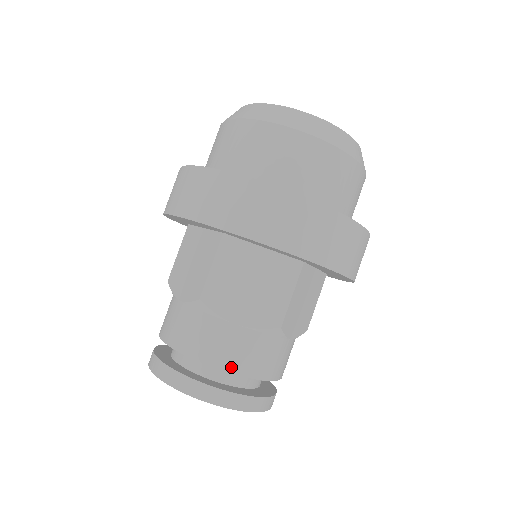
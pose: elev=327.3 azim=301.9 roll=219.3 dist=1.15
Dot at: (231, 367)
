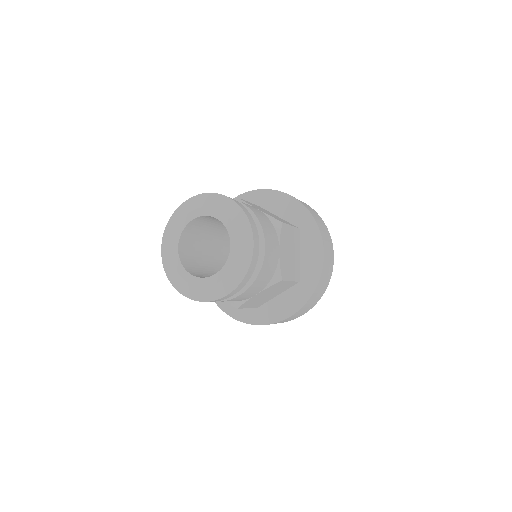
Dot at: (248, 206)
